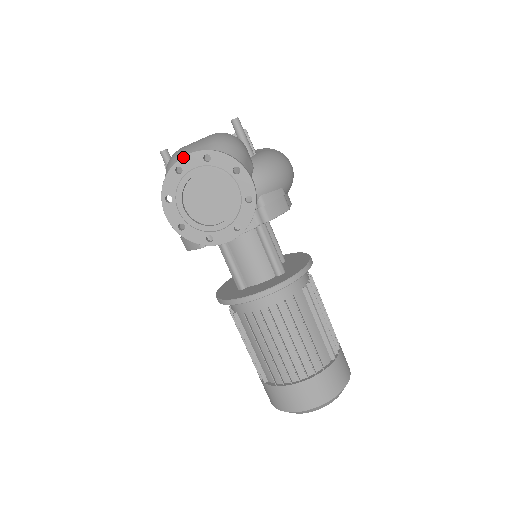
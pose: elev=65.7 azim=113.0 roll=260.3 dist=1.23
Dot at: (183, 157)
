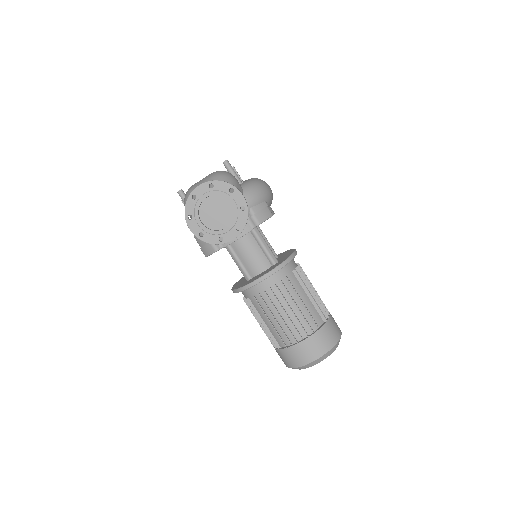
Dot at: (196, 188)
